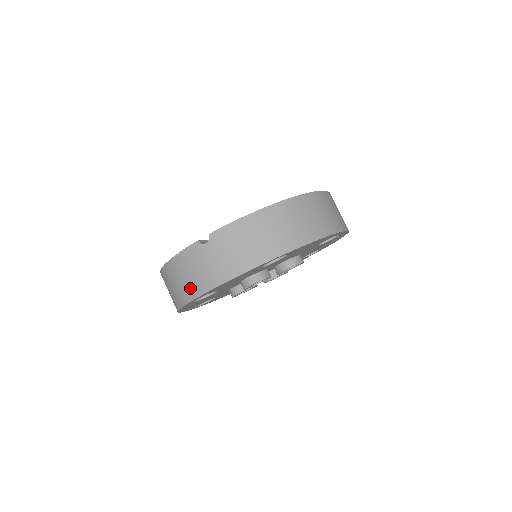
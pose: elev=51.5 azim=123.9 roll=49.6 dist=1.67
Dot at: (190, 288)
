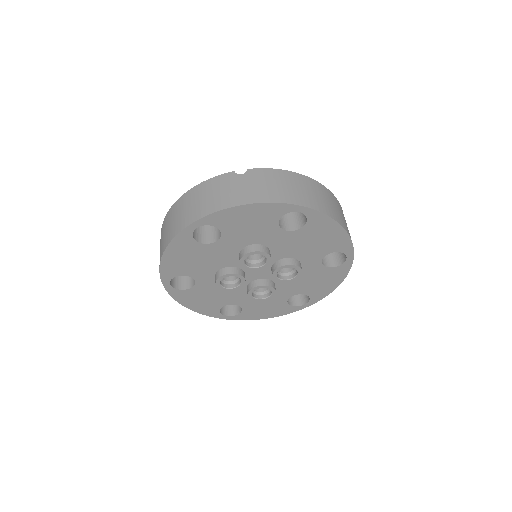
Dot at: (204, 207)
